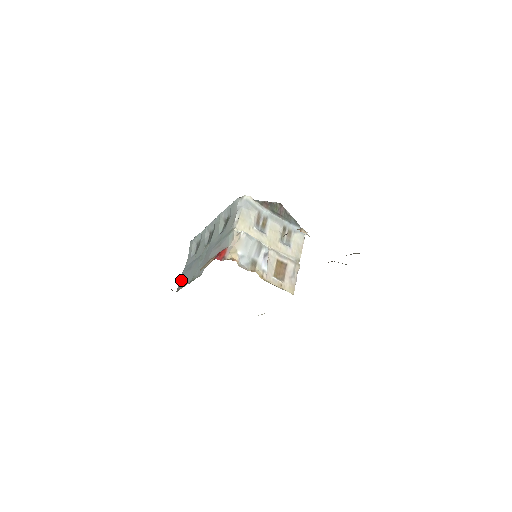
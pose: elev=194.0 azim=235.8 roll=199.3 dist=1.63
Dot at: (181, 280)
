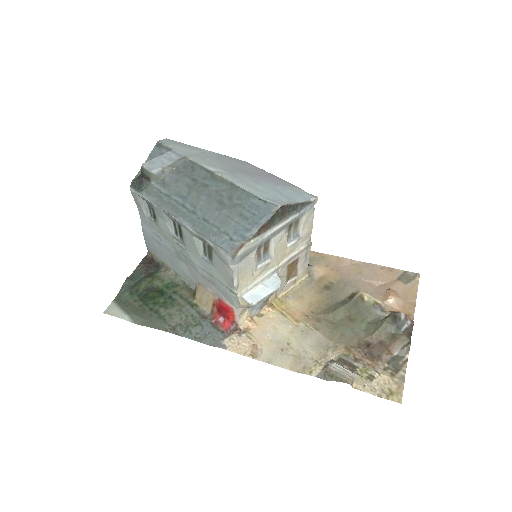
Dot at: (148, 245)
